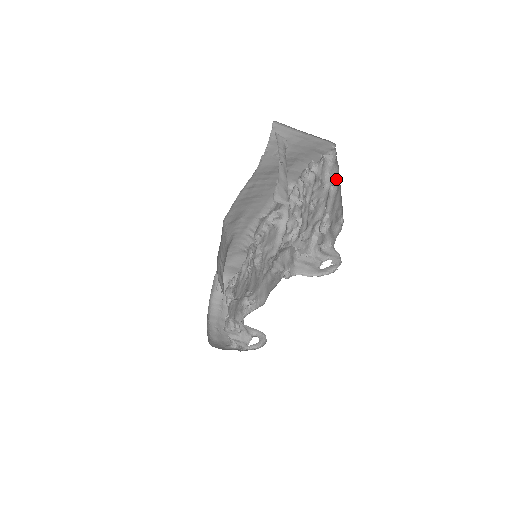
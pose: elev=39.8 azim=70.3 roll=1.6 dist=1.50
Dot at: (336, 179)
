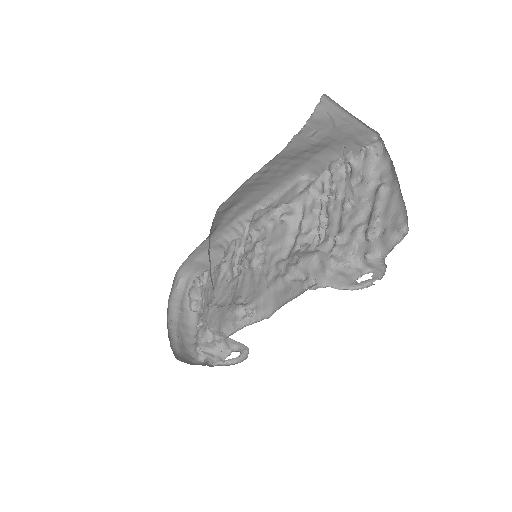
Dot at: (387, 177)
